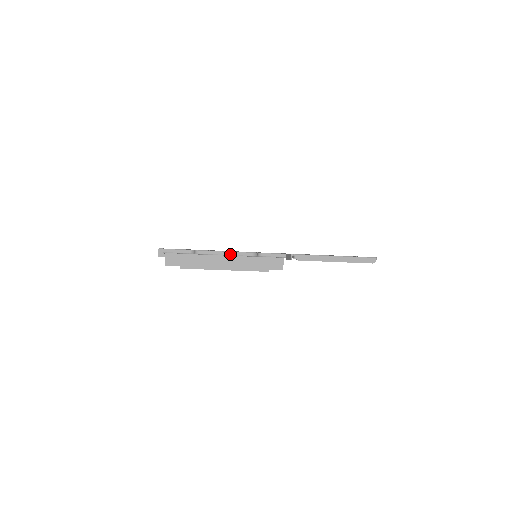
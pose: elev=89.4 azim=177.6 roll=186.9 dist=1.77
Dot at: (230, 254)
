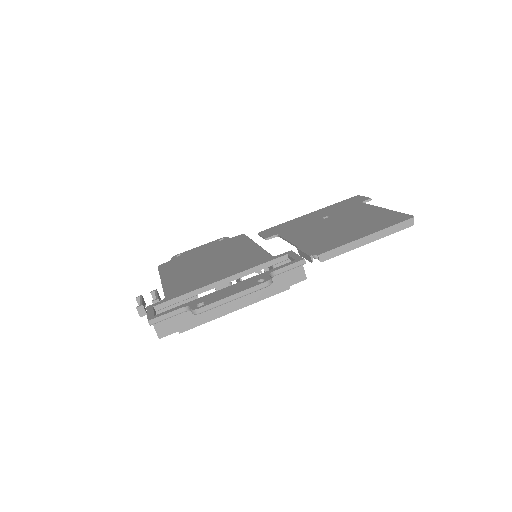
Dot at: (239, 296)
